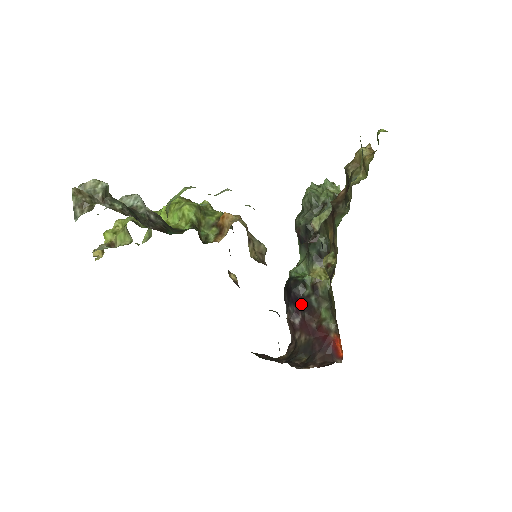
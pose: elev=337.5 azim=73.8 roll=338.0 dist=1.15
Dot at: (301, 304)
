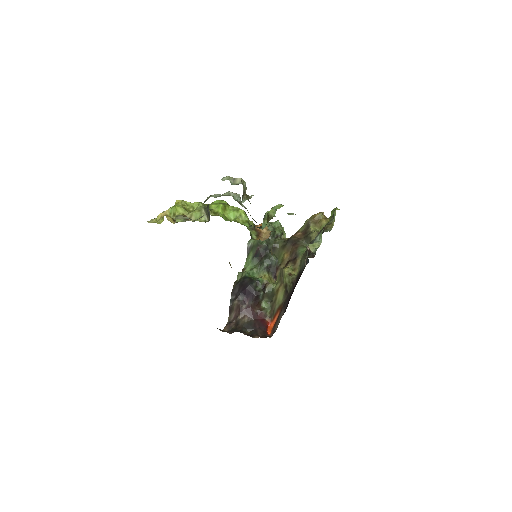
Dot at: (252, 295)
